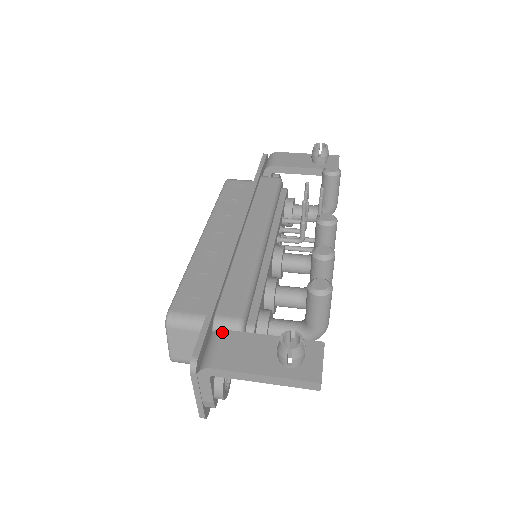
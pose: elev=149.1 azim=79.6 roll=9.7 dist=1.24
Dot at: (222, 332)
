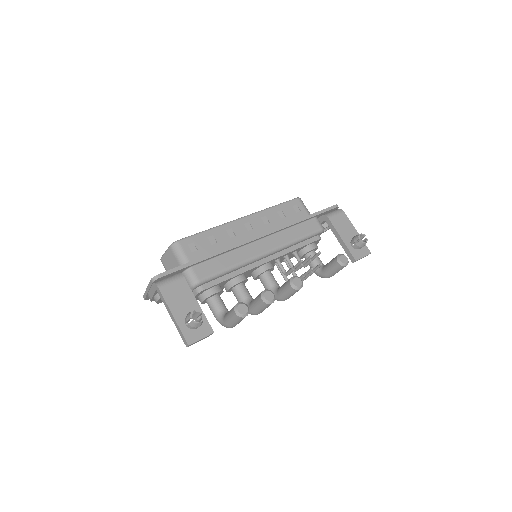
Dot at: (183, 278)
